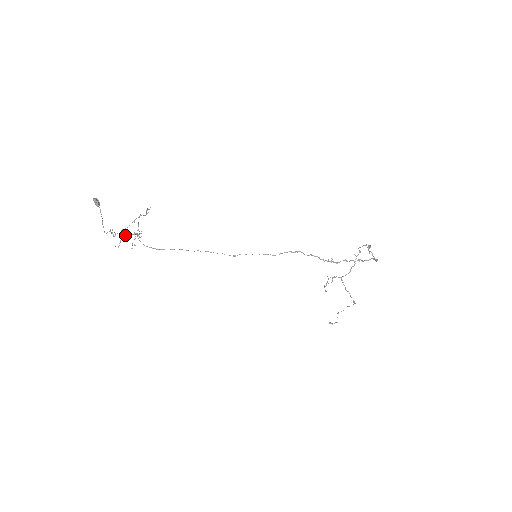
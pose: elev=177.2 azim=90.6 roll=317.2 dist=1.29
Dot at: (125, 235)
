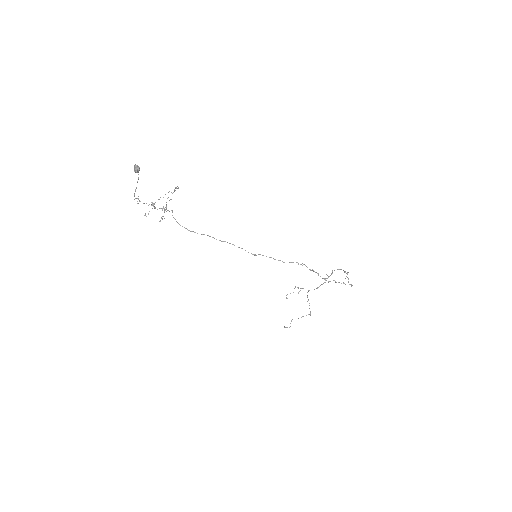
Dot at: (154, 207)
